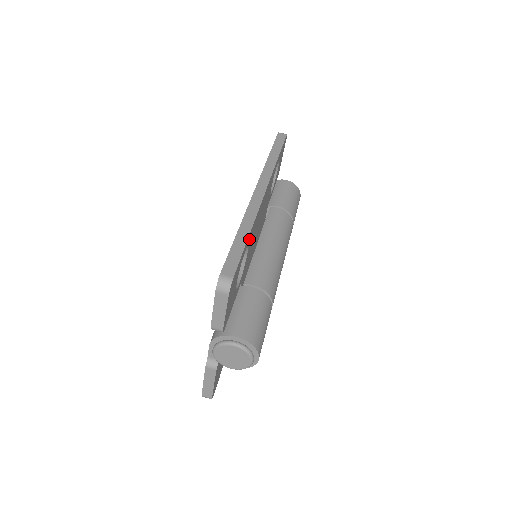
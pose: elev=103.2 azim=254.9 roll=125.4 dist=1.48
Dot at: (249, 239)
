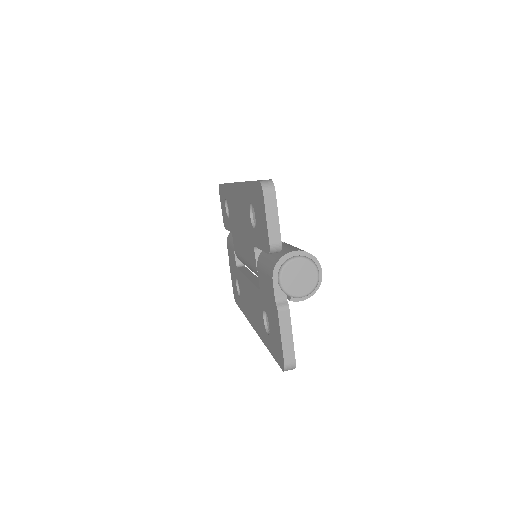
Dot at: occluded
